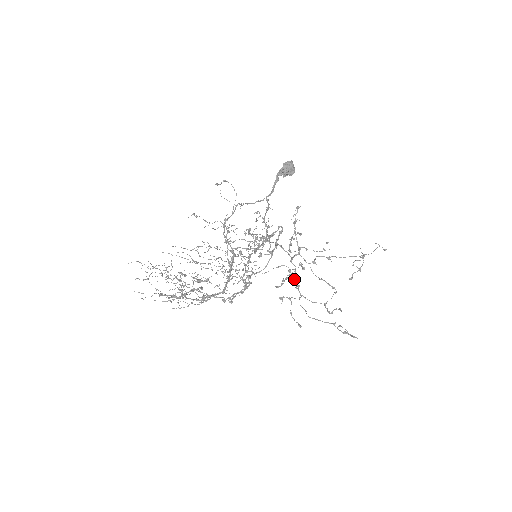
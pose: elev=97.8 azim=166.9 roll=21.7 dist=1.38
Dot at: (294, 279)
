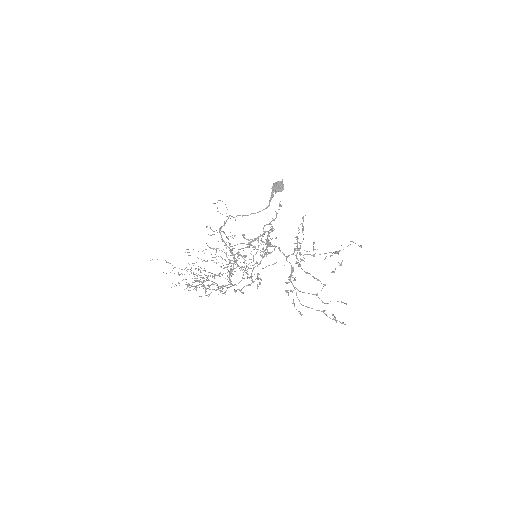
Dot at: (290, 274)
